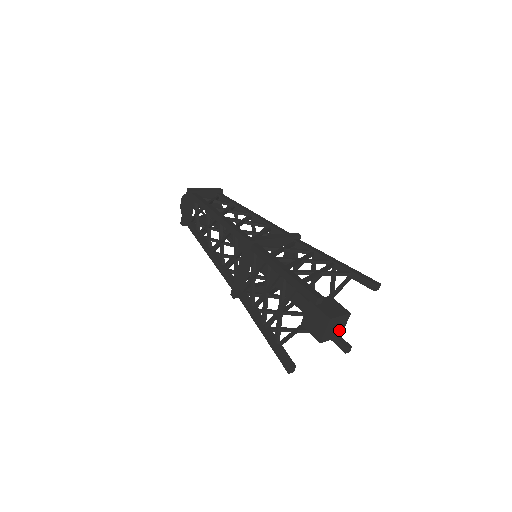
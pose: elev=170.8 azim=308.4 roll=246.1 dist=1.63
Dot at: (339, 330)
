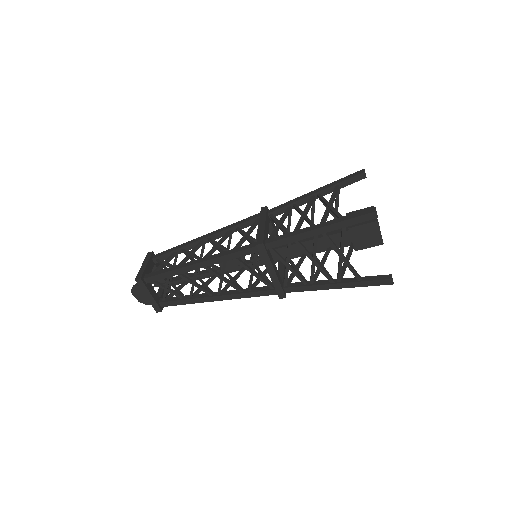
Dot at: occluded
